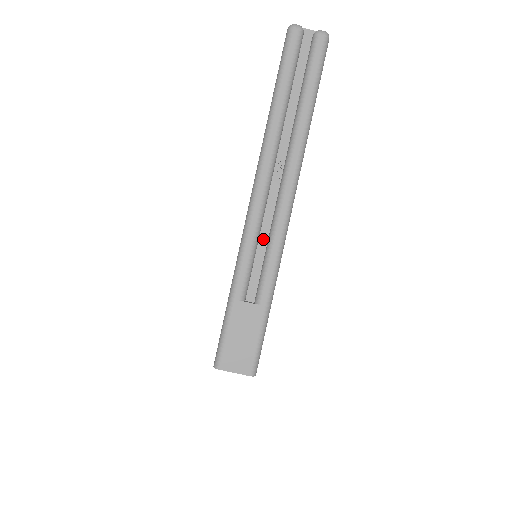
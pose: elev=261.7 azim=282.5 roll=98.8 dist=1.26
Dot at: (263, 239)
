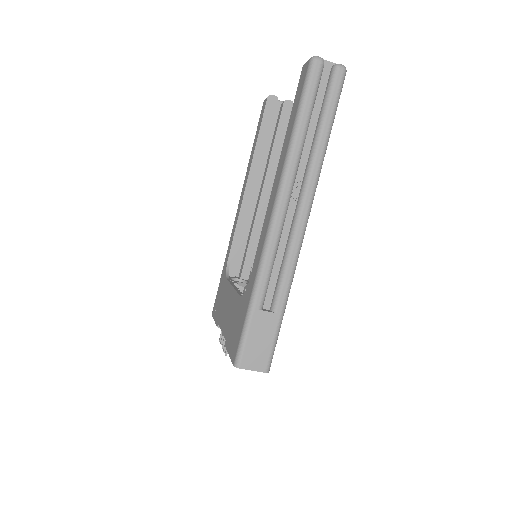
Dot at: (279, 255)
